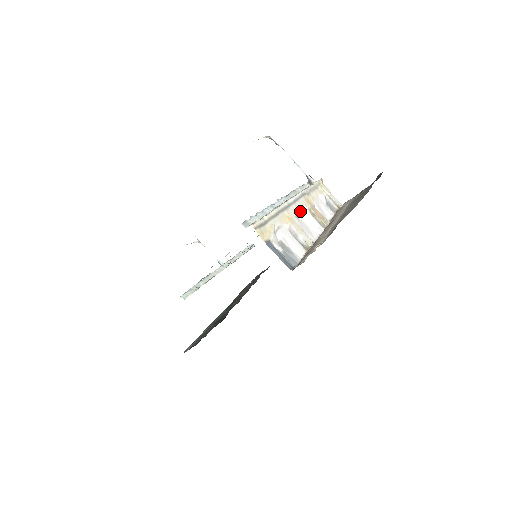
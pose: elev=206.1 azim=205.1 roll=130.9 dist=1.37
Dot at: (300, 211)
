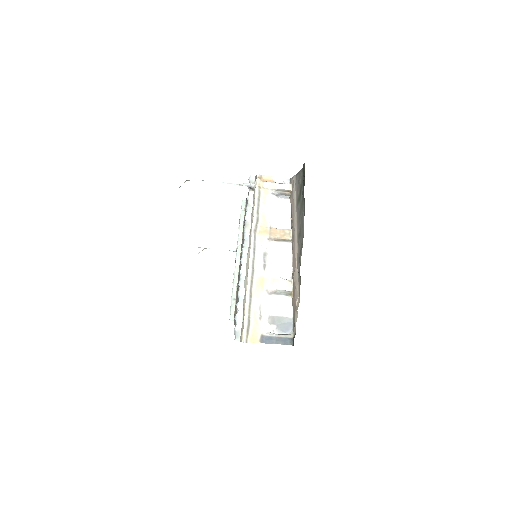
Dot at: (263, 253)
